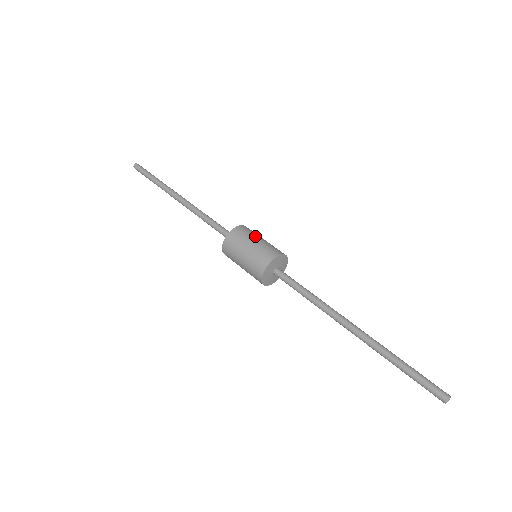
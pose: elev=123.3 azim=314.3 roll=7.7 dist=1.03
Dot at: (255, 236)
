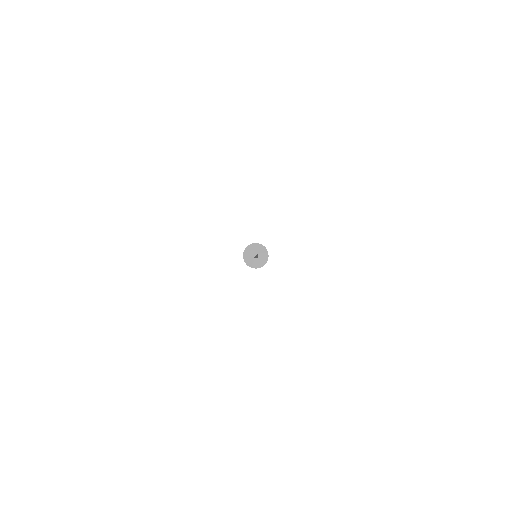
Dot at: occluded
